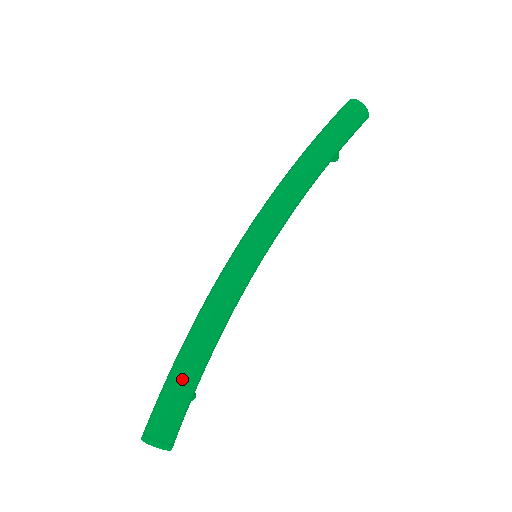
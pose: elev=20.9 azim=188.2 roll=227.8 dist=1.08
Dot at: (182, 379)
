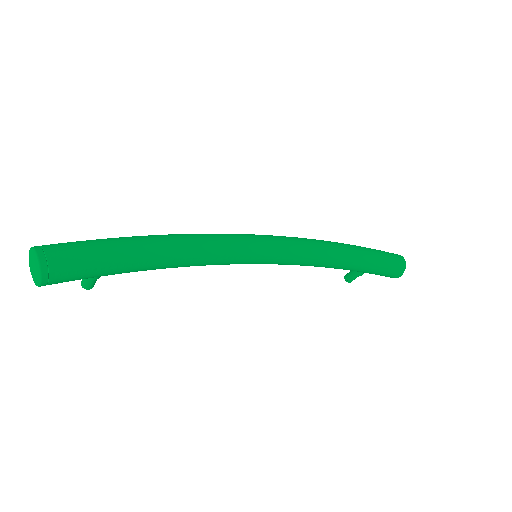
Dot at: (122, 250)
